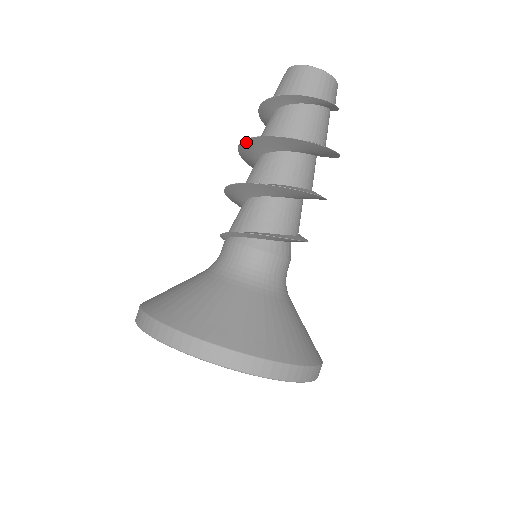
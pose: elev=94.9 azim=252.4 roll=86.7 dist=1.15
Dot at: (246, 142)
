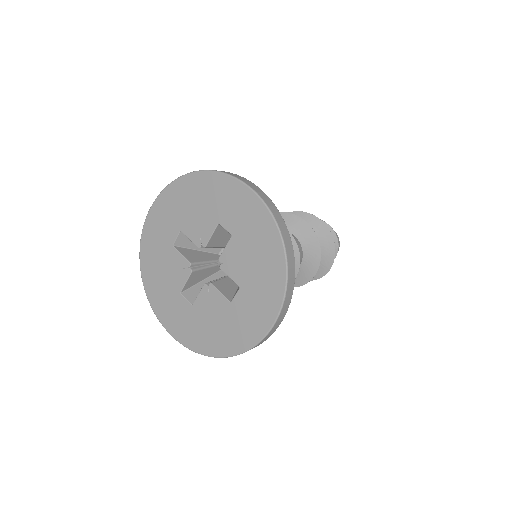
Dot at: occluded
